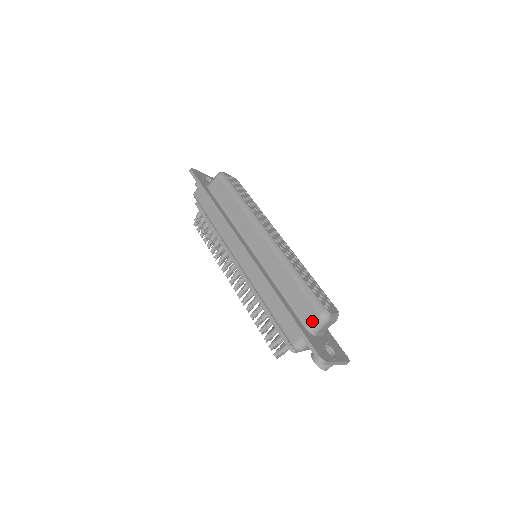
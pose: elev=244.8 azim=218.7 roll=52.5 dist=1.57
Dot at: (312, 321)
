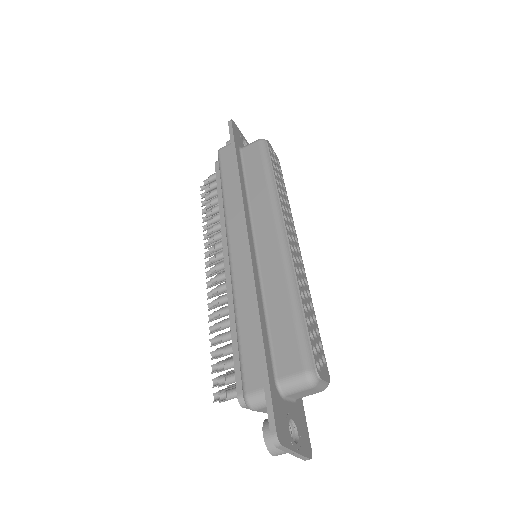
Dot at: (289, 375)
